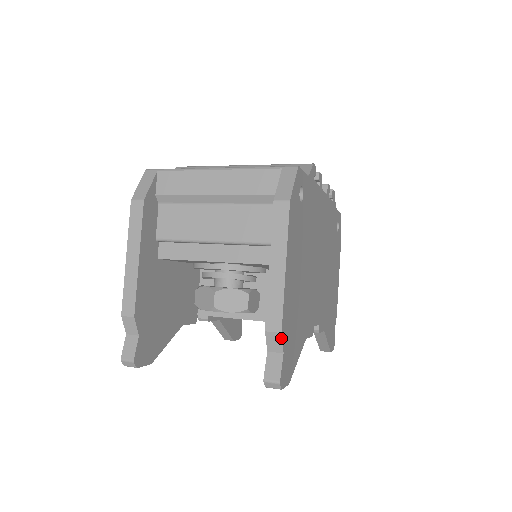
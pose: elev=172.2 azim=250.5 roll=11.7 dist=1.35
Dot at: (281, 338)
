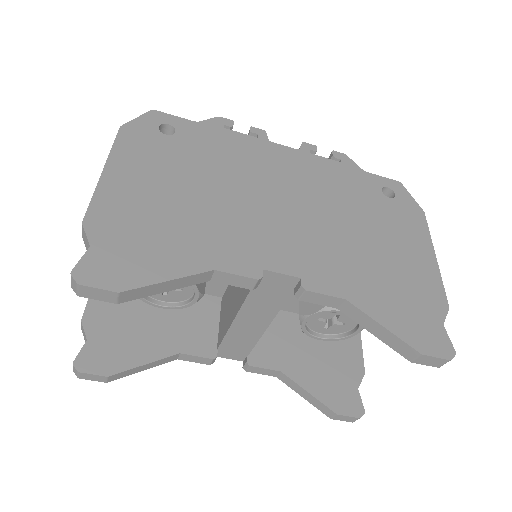
Dot at: (84, 229)
